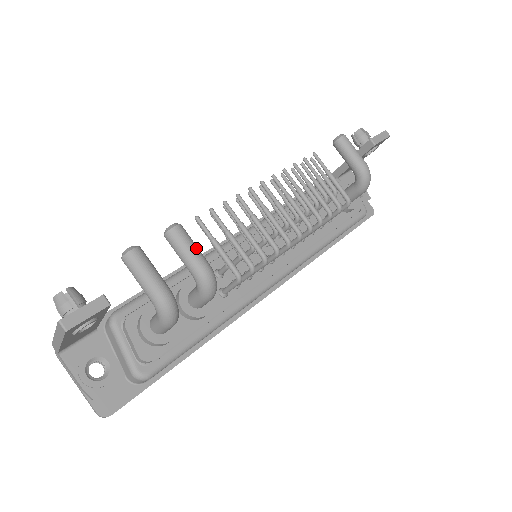
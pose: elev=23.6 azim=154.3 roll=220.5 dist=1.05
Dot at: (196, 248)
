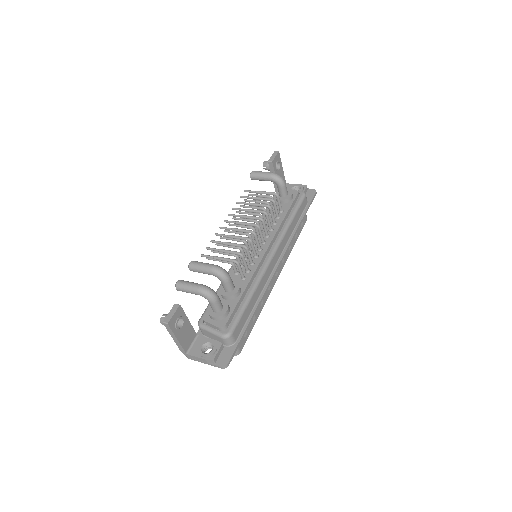
Dot at: (204, 263)
